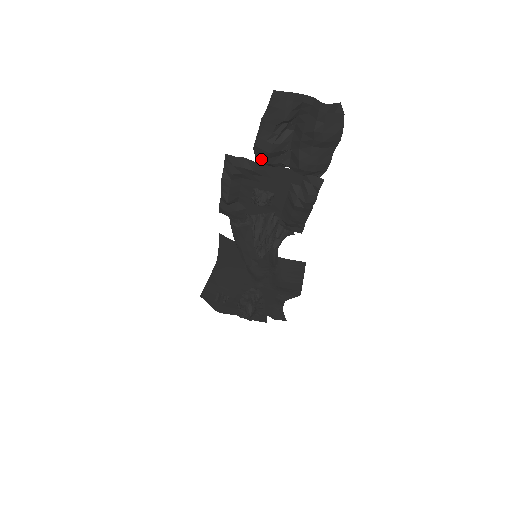
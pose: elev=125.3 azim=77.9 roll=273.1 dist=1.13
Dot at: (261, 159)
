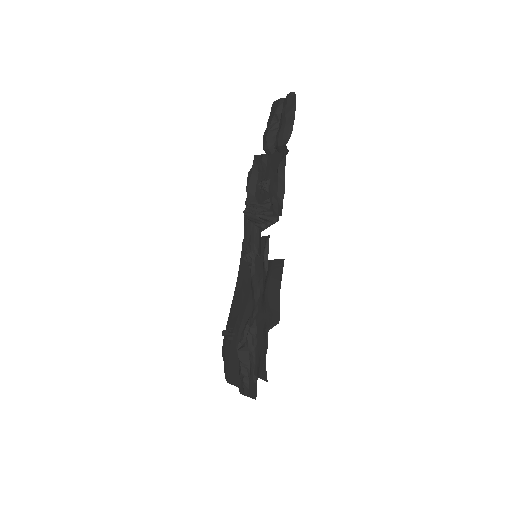
Dot at: (264, 146)
